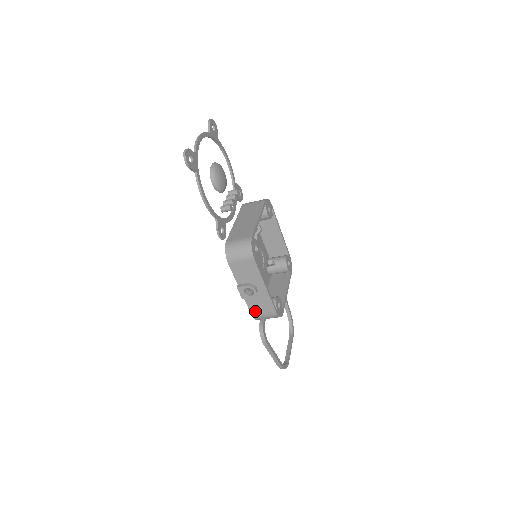
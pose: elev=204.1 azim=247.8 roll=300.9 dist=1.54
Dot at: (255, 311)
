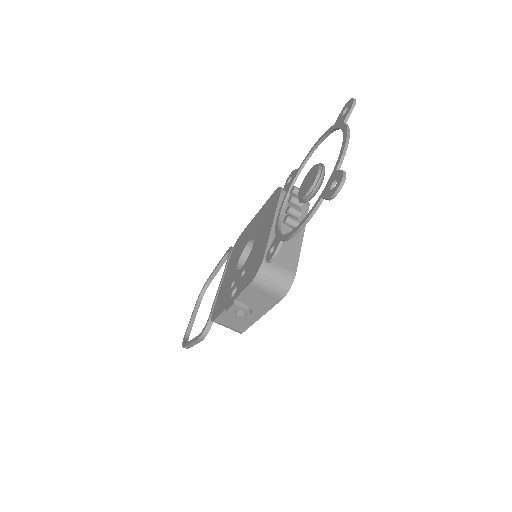
Dot at: (223, 320)
